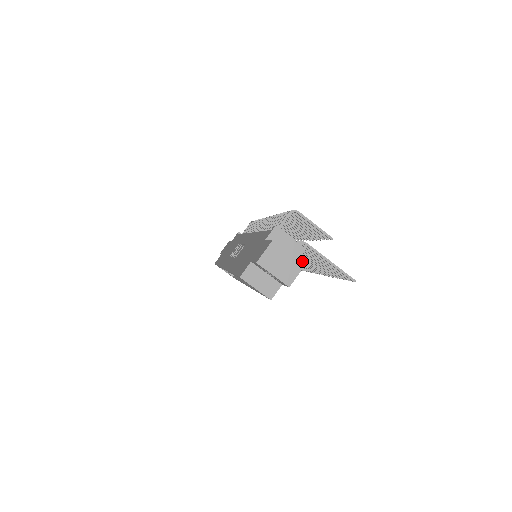
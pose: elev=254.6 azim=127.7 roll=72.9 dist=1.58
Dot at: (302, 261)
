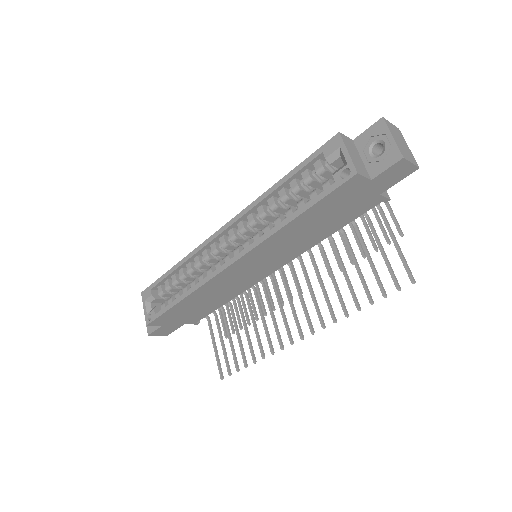
Dot at: (294, 309)
